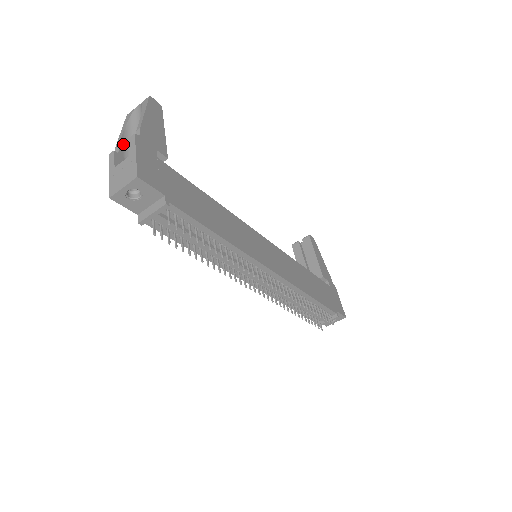
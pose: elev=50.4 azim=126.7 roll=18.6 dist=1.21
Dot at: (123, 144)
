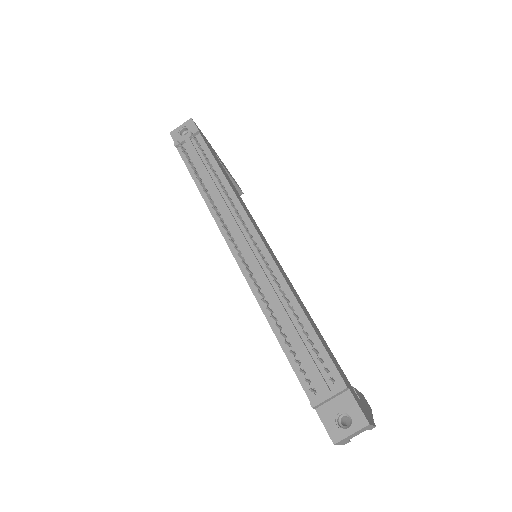
Dot at: occluded
